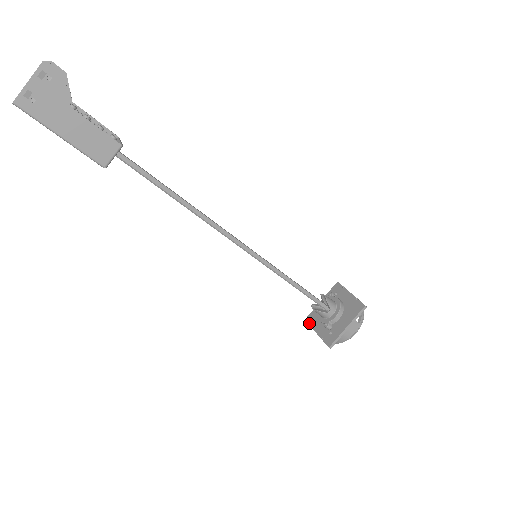
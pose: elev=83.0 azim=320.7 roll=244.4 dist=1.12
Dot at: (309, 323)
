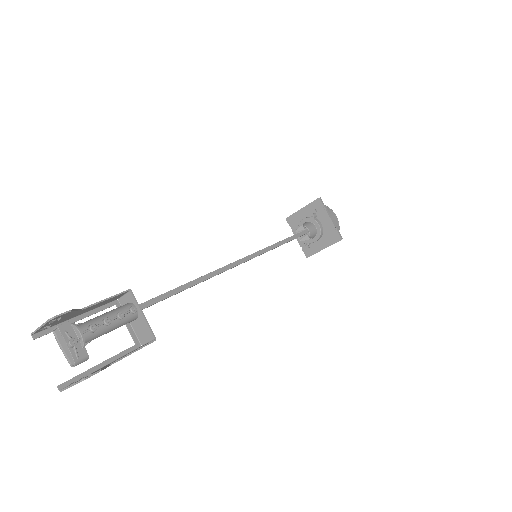
Dot at: (289, 225)
